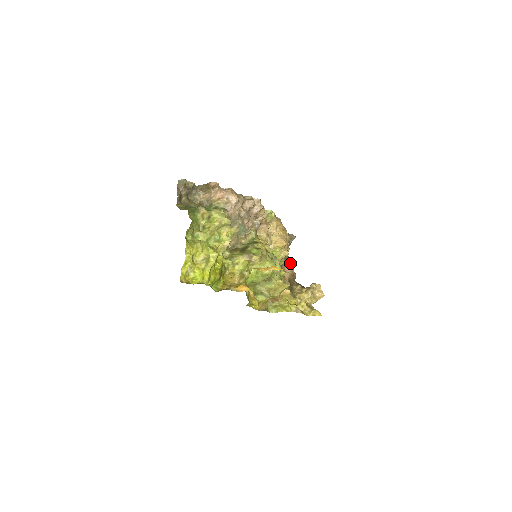
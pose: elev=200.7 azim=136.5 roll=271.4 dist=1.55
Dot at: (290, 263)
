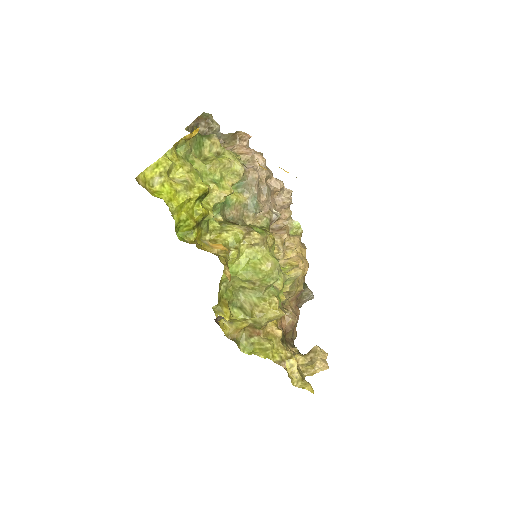
Dot at: (296, 310)
